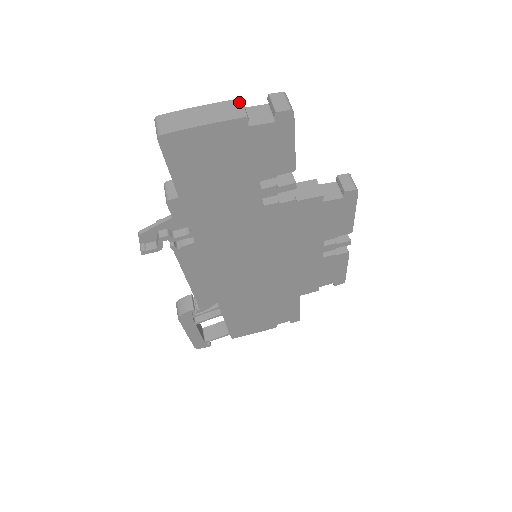
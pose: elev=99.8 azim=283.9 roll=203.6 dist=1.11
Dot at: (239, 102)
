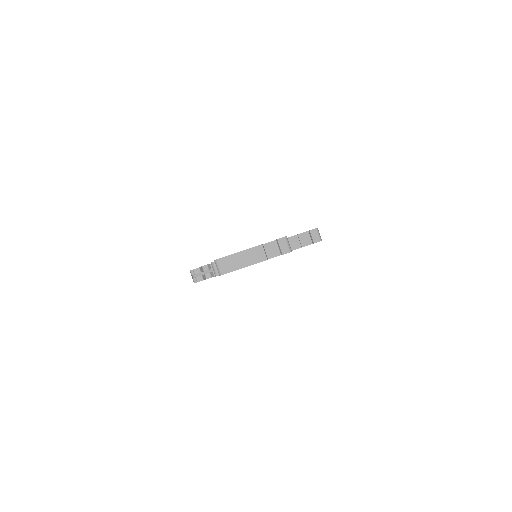
Dot at: (261, 248)
